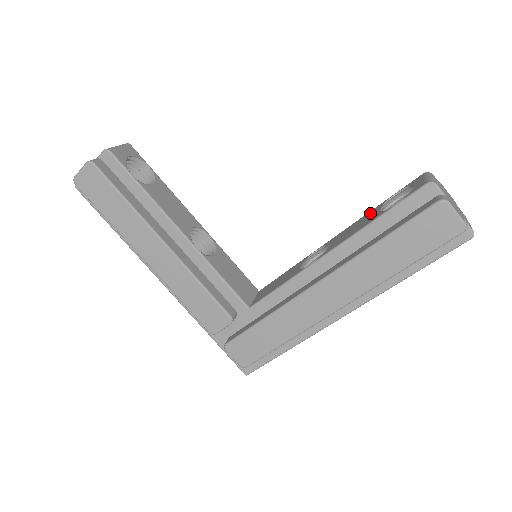
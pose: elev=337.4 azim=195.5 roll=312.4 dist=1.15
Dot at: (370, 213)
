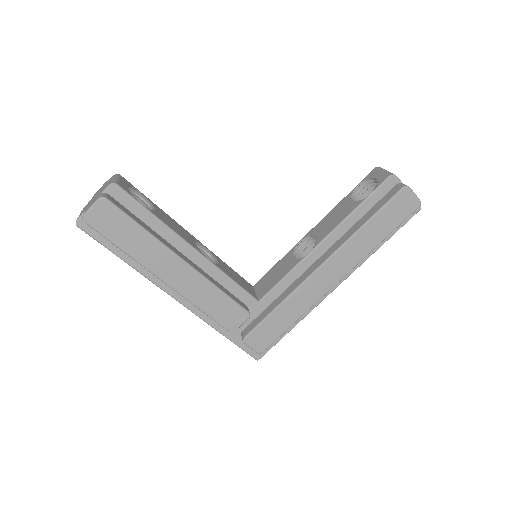
Dot at: (342, 204)
